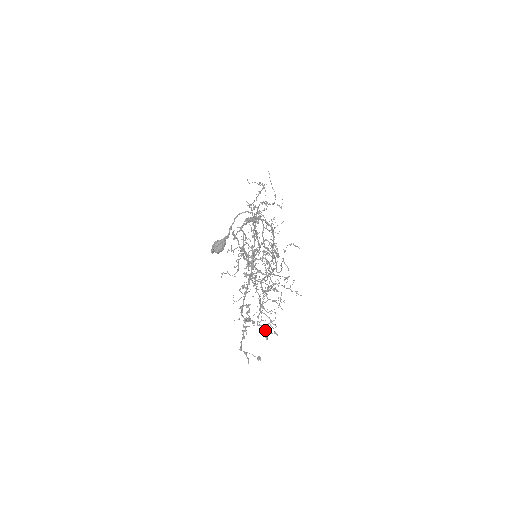
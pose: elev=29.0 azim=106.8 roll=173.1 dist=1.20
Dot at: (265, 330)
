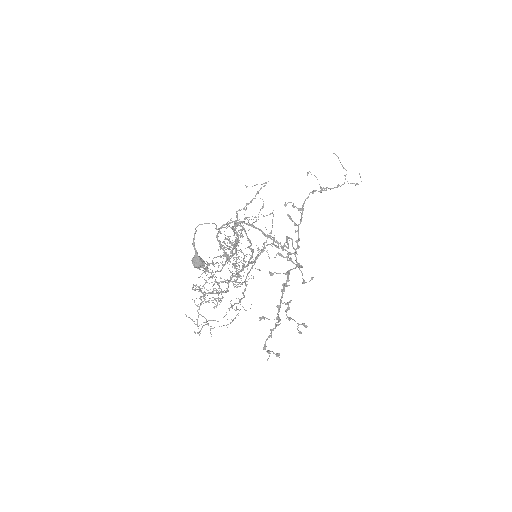
Dot at: (299, 324)
